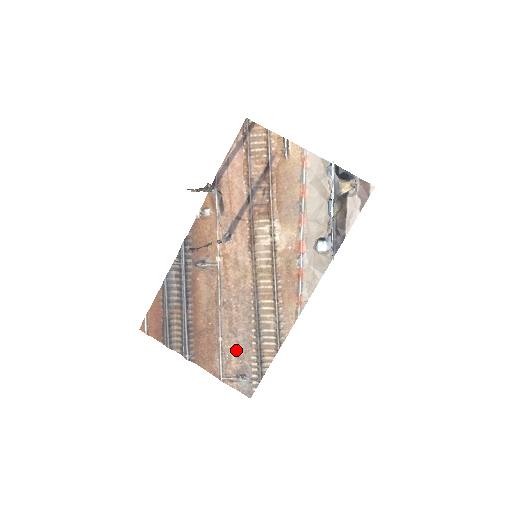
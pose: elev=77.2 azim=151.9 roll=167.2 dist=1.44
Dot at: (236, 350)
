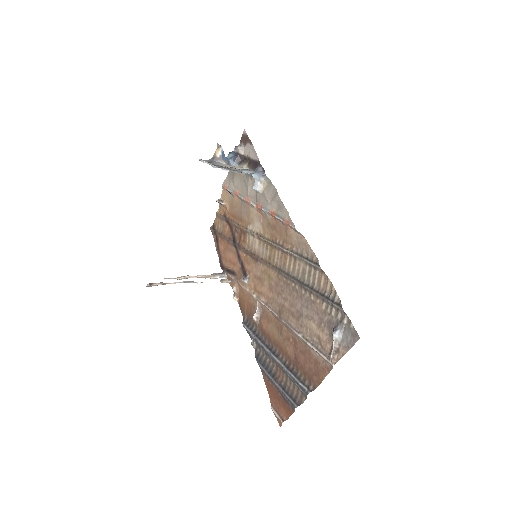
Dot at: (312, 324)
